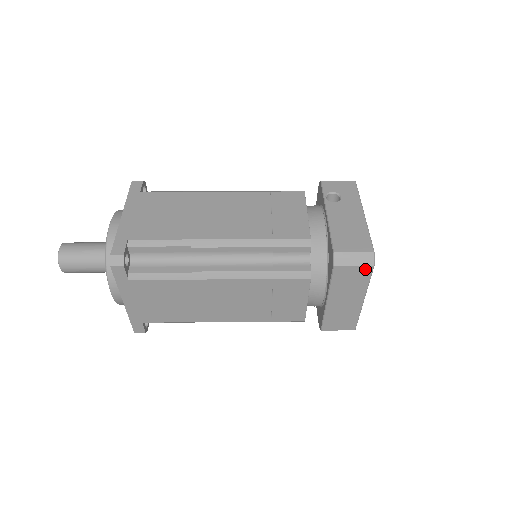
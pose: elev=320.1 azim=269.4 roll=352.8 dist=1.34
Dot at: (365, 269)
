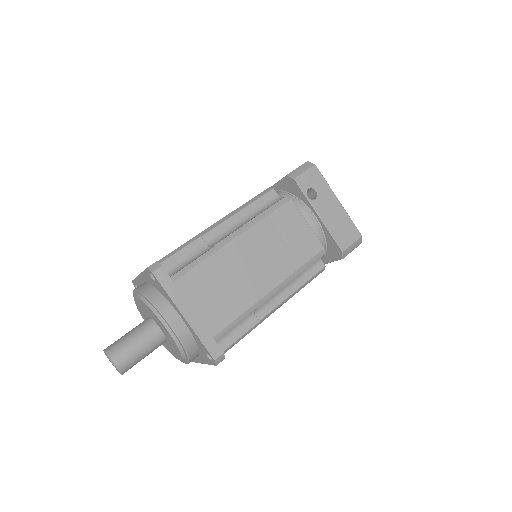
Dot at: (356, 247)
